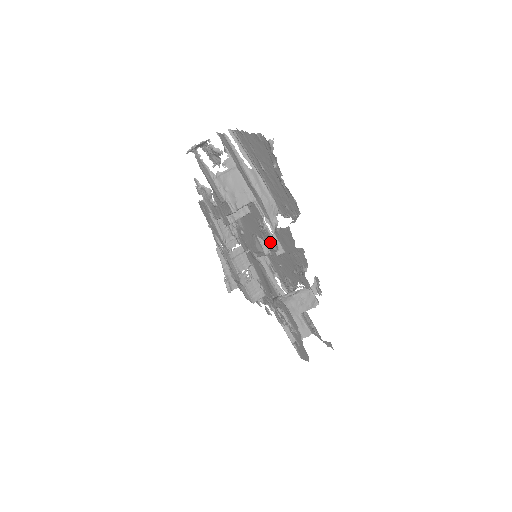
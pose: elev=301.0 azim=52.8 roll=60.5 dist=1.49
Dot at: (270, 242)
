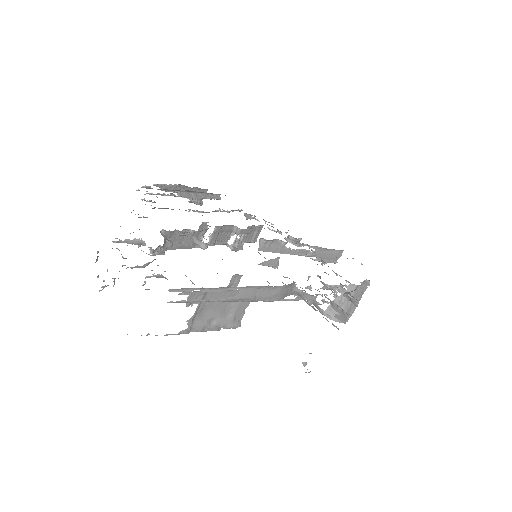
Dot at: occluded
